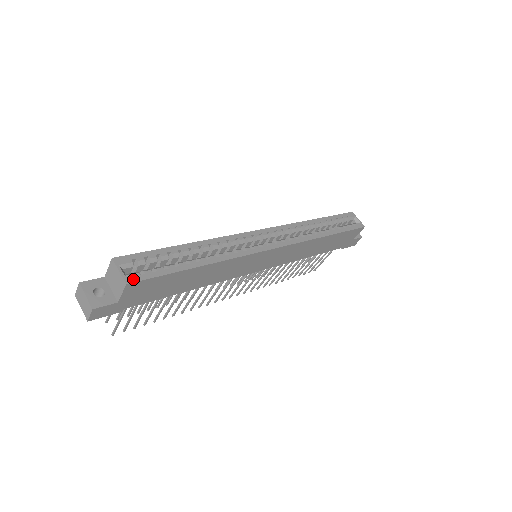
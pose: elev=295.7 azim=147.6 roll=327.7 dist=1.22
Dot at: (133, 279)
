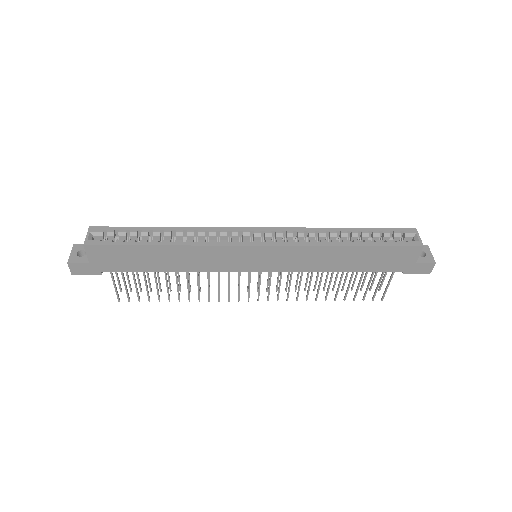
Dot at: (92, 243)
